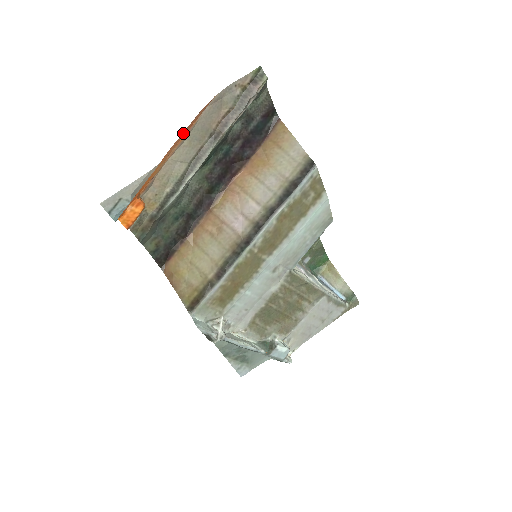
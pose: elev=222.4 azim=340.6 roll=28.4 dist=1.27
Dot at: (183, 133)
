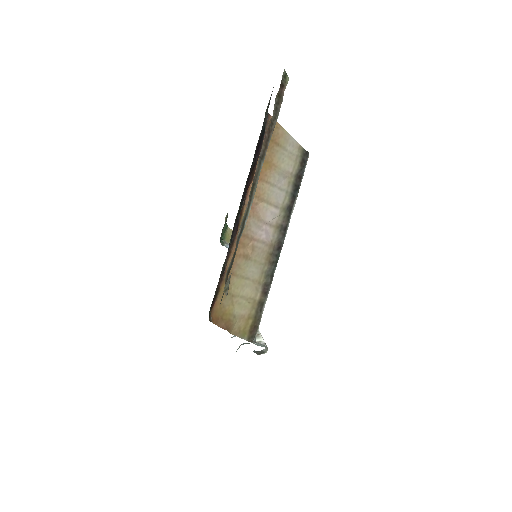
Dot at: occluded
